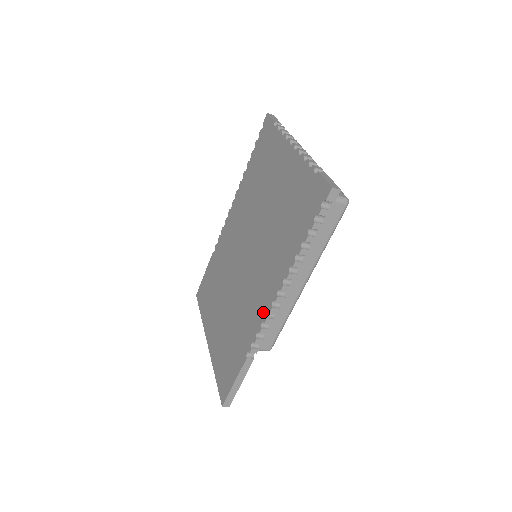
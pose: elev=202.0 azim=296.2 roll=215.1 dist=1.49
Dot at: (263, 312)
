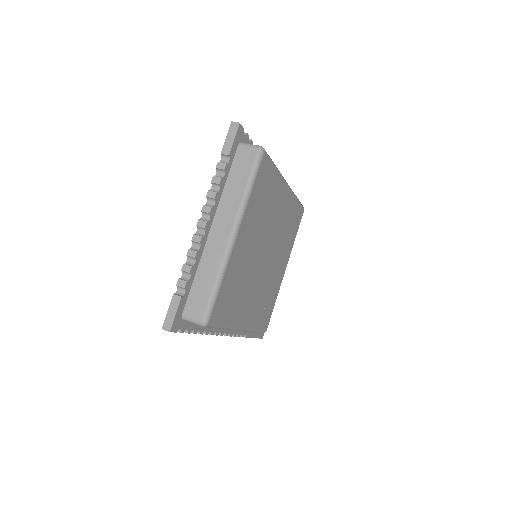
Dot at: occluded
